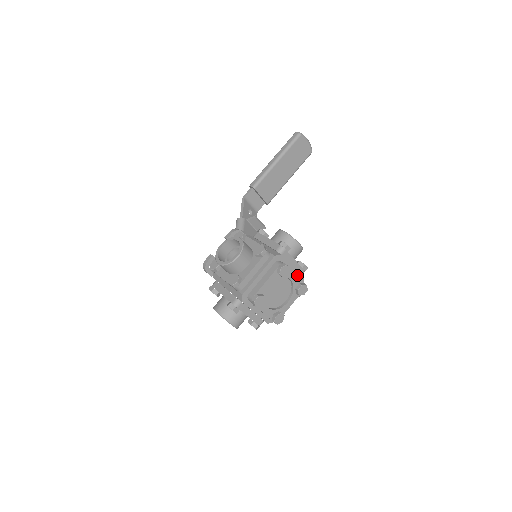
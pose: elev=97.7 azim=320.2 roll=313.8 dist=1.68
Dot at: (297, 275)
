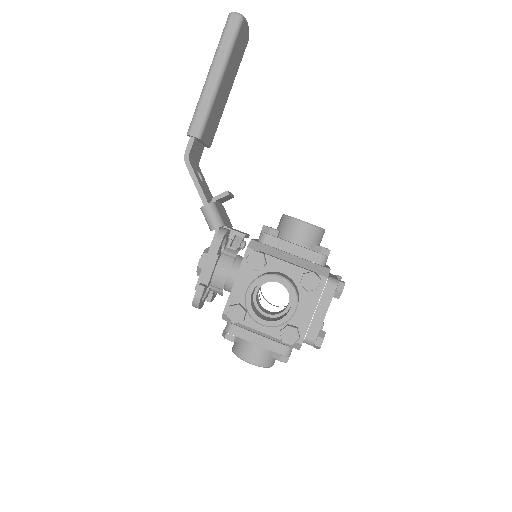
Dot at: occluded
